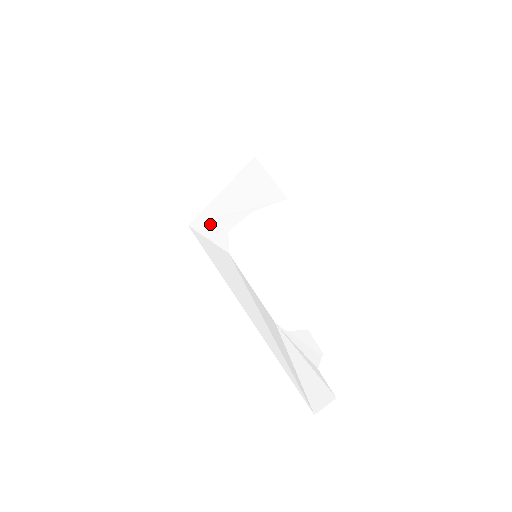
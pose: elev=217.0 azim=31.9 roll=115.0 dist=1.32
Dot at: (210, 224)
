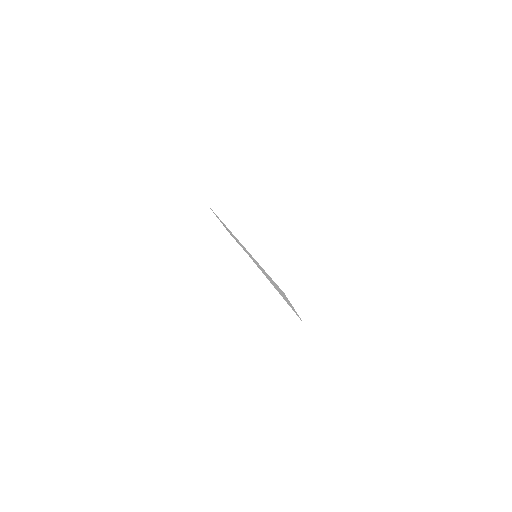
Dot at: occluded
